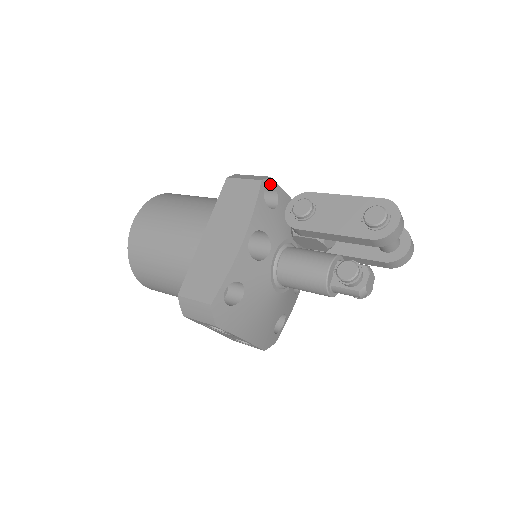
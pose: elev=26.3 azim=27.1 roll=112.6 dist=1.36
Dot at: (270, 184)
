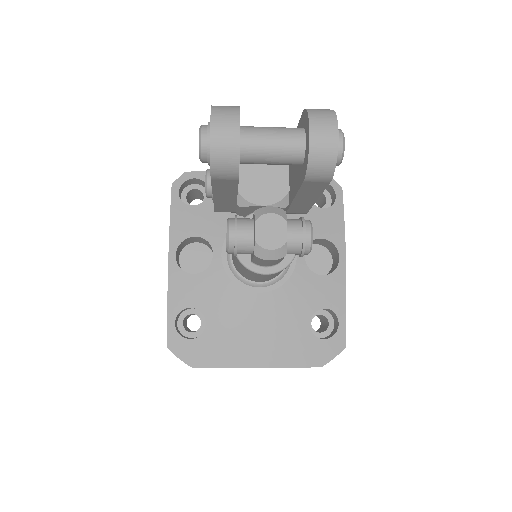
Dot at: (188, 179)
